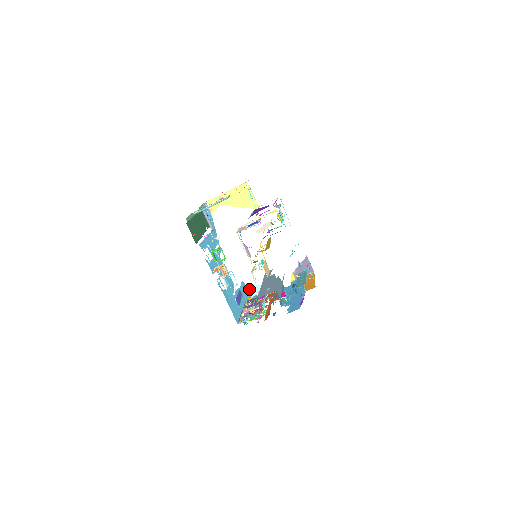
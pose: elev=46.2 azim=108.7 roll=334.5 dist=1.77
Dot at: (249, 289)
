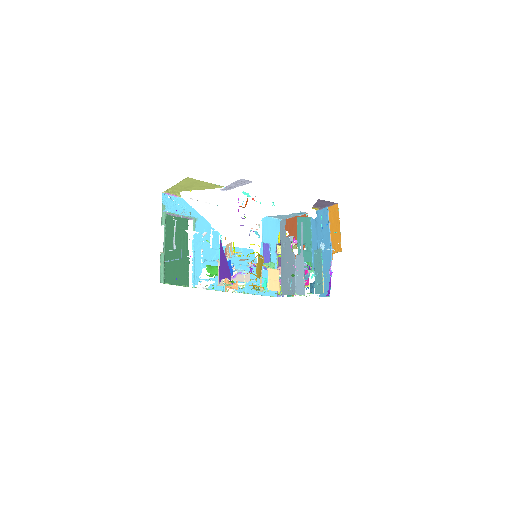
Dot at: (274, 217)
